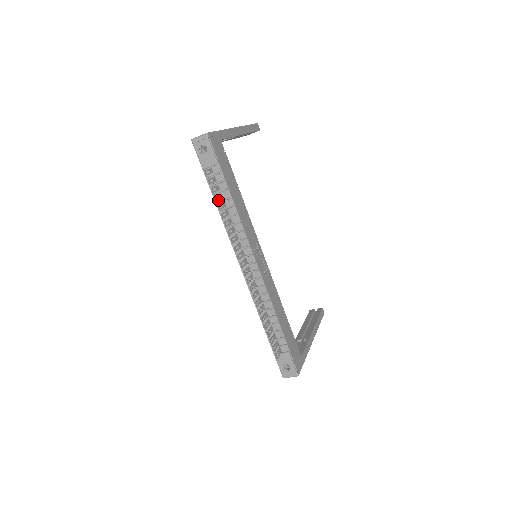
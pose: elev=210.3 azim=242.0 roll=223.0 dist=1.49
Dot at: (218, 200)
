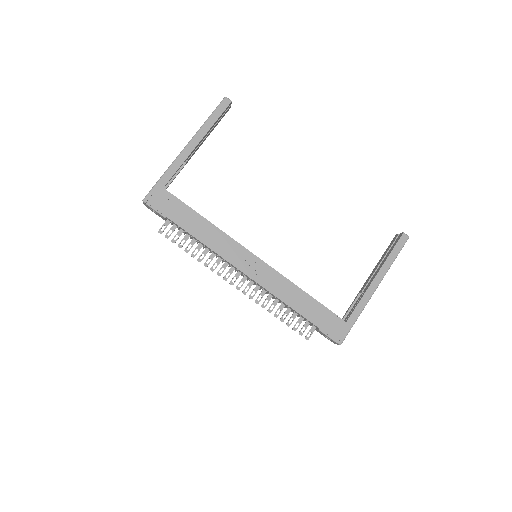
Dot at: (190, 237)
